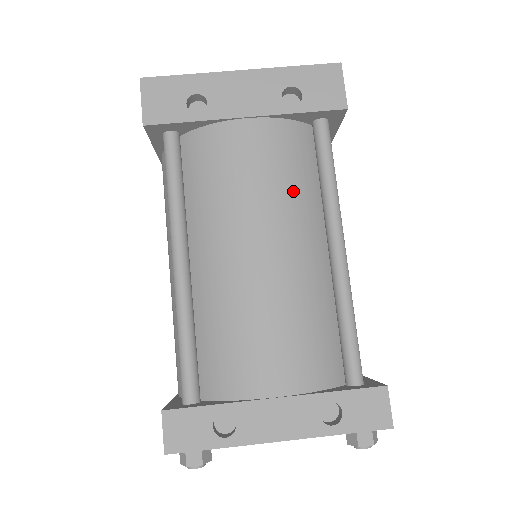
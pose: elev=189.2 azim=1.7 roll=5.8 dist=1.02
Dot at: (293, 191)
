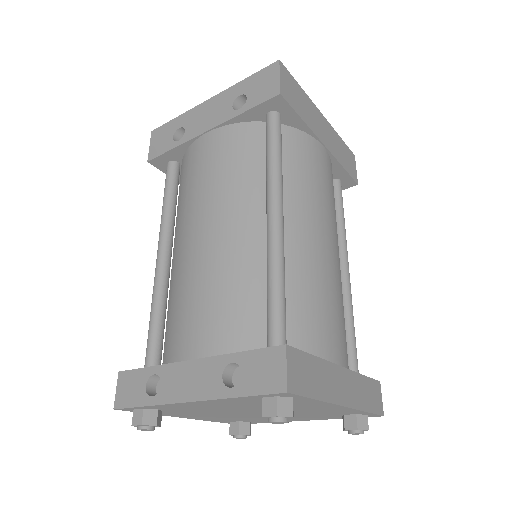
Dot at: (236, 178)
